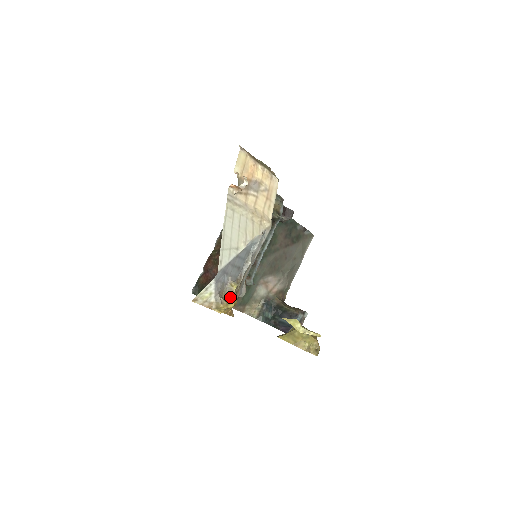
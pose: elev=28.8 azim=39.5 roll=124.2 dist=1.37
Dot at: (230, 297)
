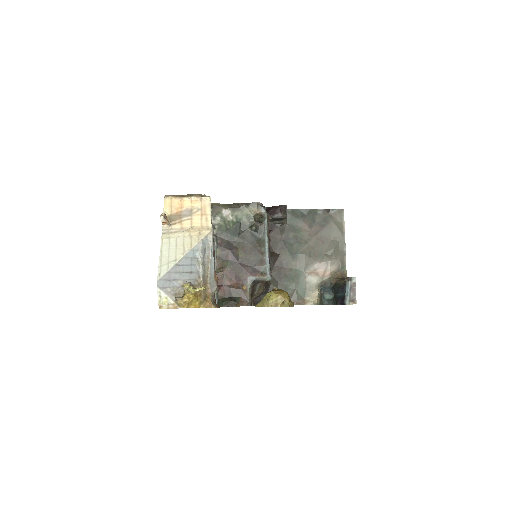
Dot at: (184, 294)
